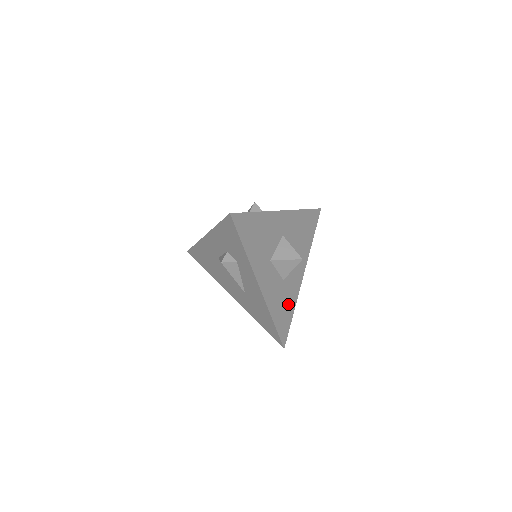
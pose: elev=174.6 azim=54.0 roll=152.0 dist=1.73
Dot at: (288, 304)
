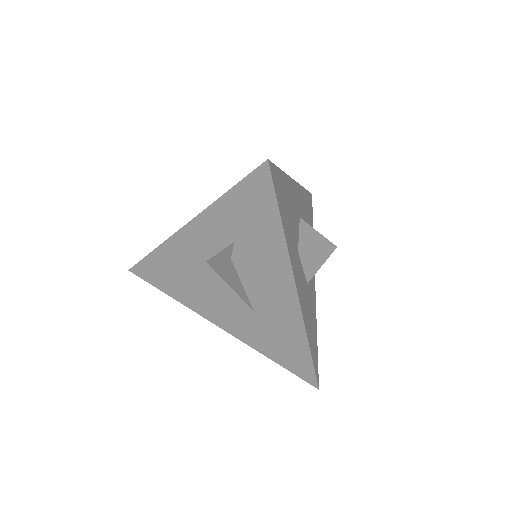
Dot at: (313, 321)
